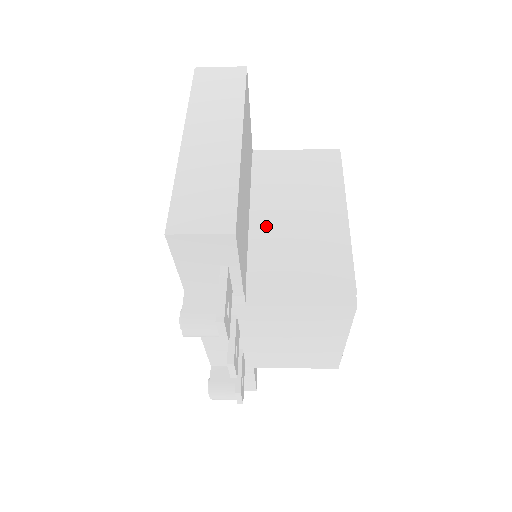
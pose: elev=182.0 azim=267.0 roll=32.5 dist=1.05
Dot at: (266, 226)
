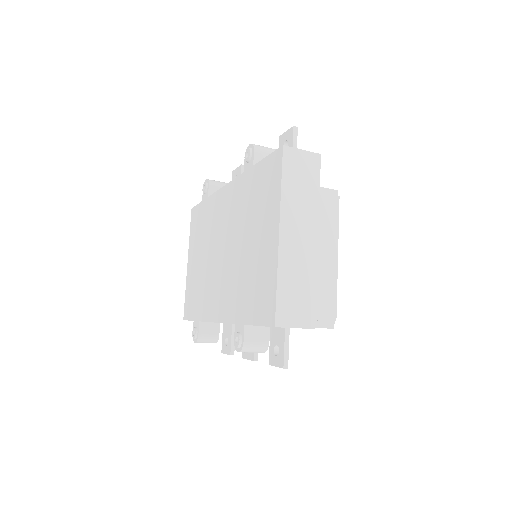
Dot at: occluded
